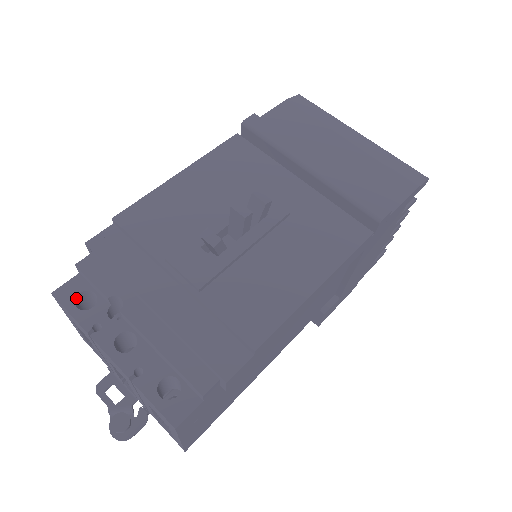
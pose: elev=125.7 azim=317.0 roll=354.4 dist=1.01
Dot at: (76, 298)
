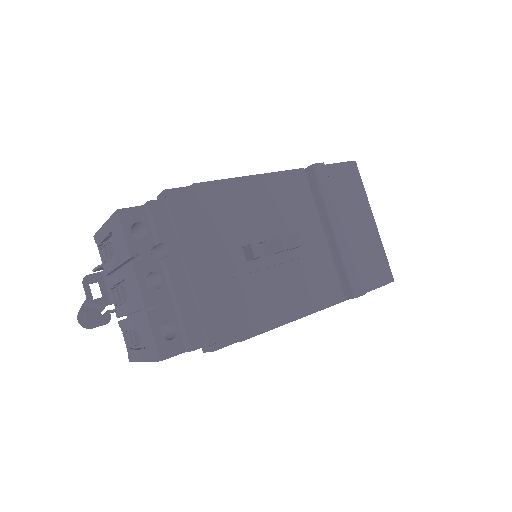
Dot at: (133, 224)
